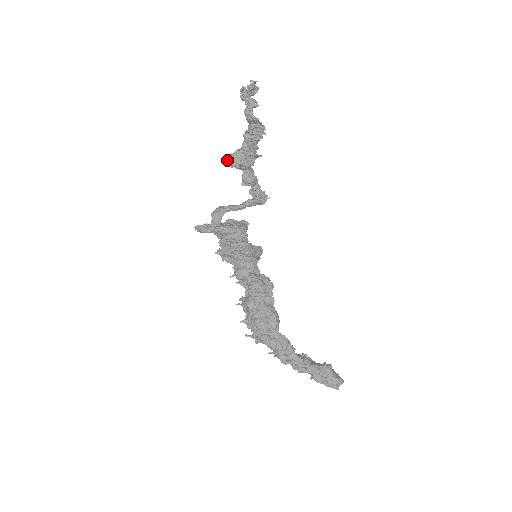
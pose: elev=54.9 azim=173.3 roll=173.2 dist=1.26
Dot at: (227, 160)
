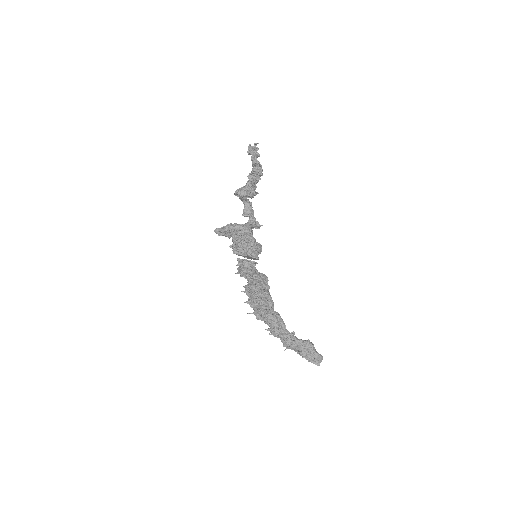
Dot at: (236, 191)
